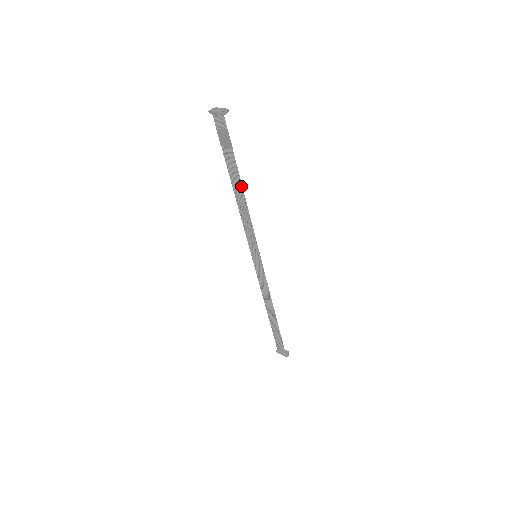
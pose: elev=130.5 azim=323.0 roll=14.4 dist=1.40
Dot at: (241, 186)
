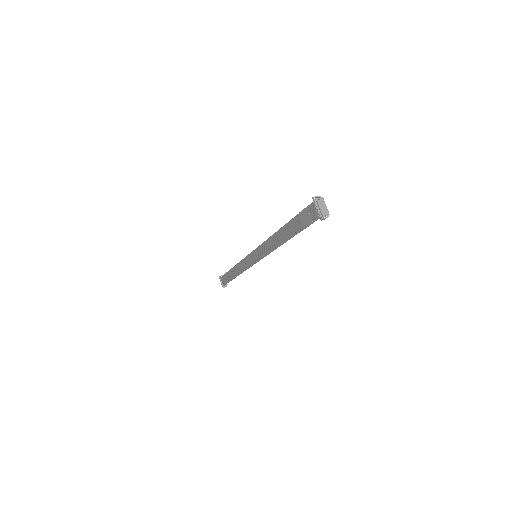
Dot at: (287, 240)
